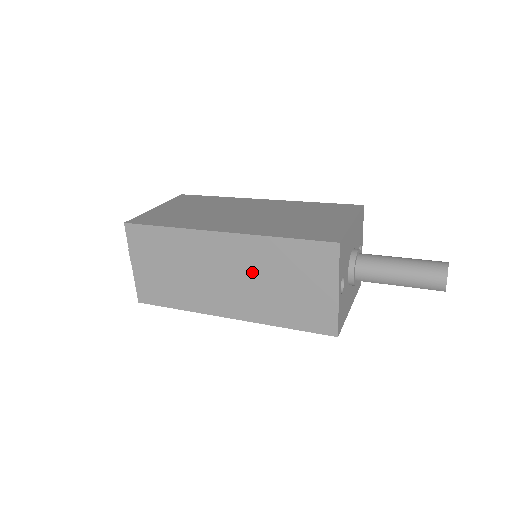
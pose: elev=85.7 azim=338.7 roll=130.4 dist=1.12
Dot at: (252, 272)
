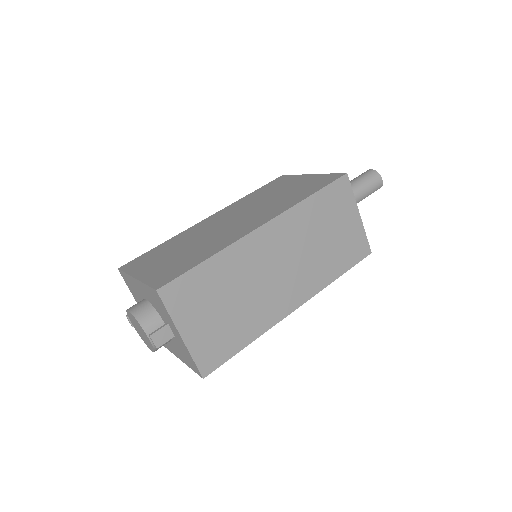
Dot at: (300, 245)
